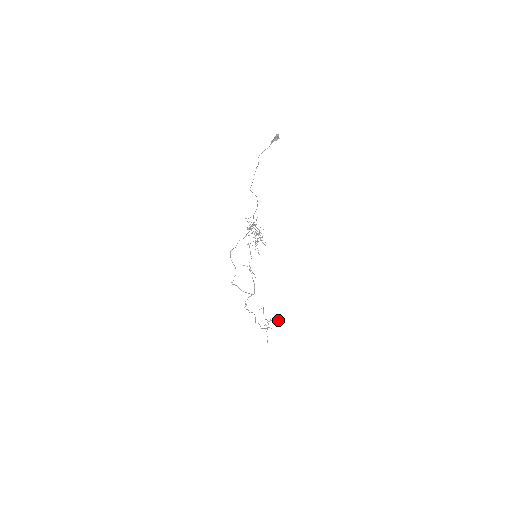
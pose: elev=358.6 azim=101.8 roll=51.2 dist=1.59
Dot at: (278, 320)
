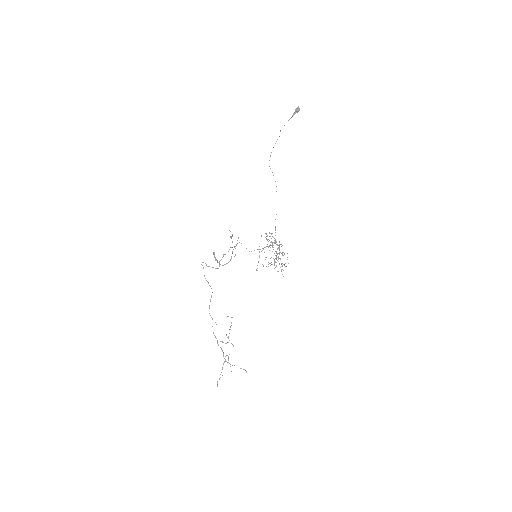
Dot at: occluded
